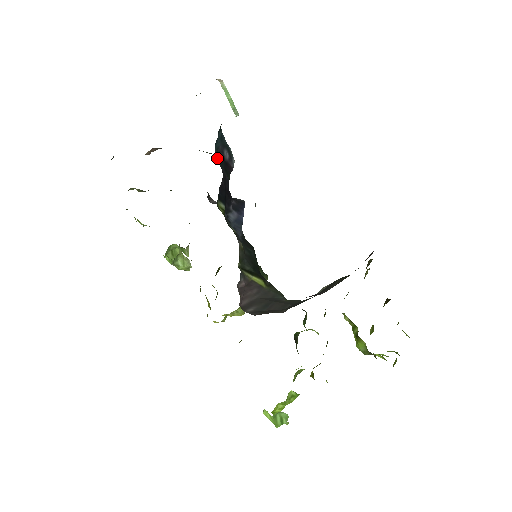
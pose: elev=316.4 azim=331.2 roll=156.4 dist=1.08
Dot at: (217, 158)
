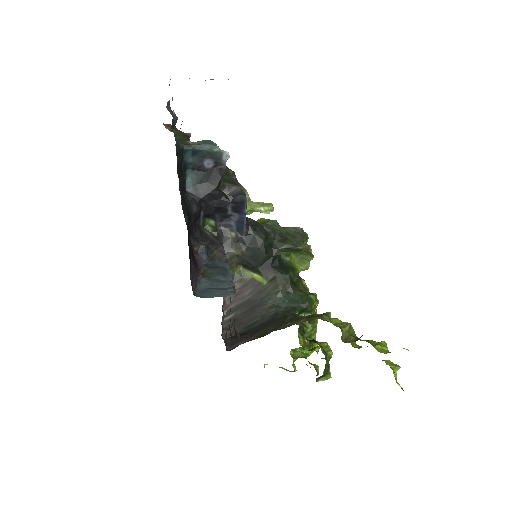
Dot at: (190, 185)
